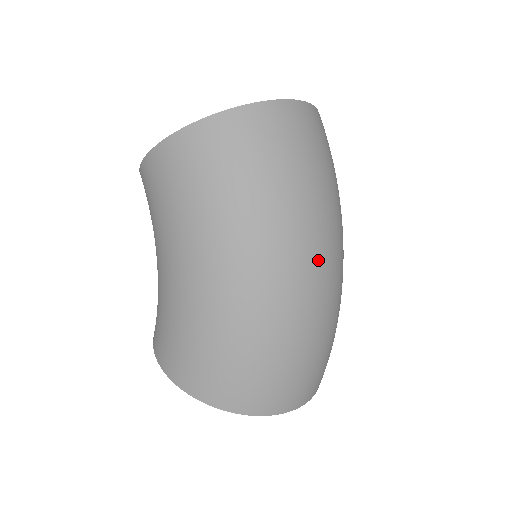
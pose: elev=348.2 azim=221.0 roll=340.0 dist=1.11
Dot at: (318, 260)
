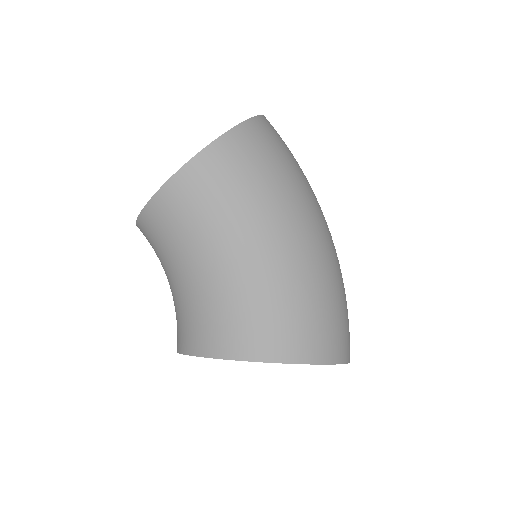
Dot at: occluded
